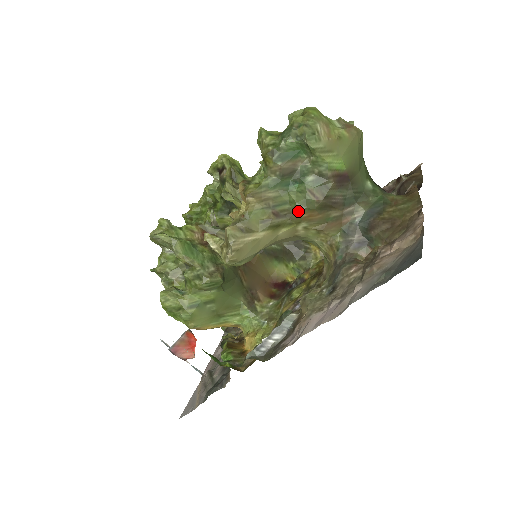
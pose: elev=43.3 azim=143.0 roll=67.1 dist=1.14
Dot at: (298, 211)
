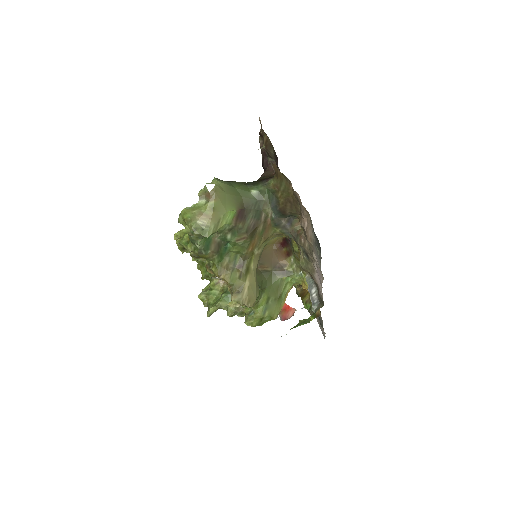
Dot at: (245, 253)
